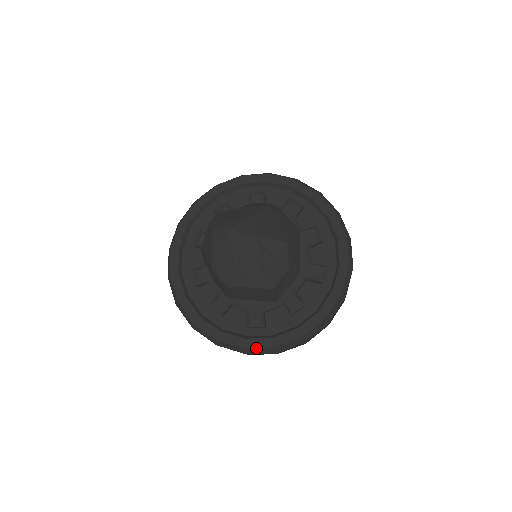
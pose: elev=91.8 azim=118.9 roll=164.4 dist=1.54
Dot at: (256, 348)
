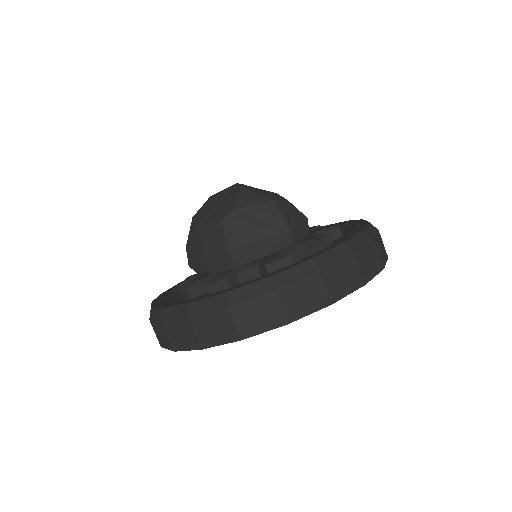
Dot at: (286, 270)
